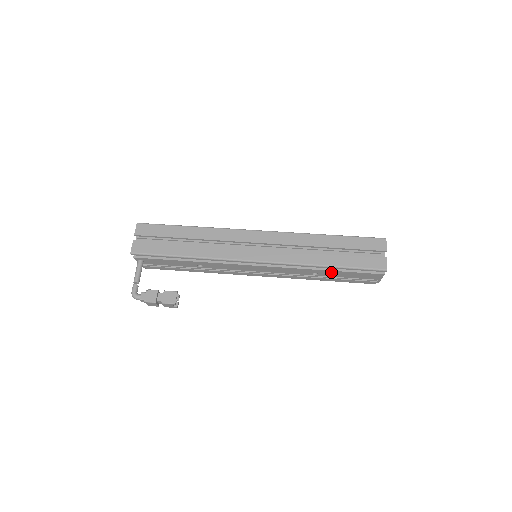
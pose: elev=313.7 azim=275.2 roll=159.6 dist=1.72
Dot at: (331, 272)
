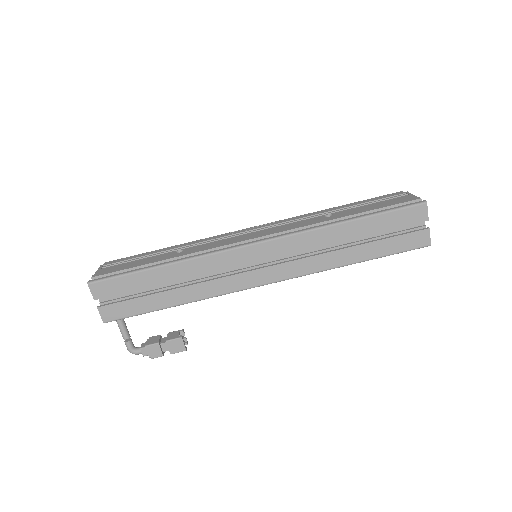
Dot at: occluded
